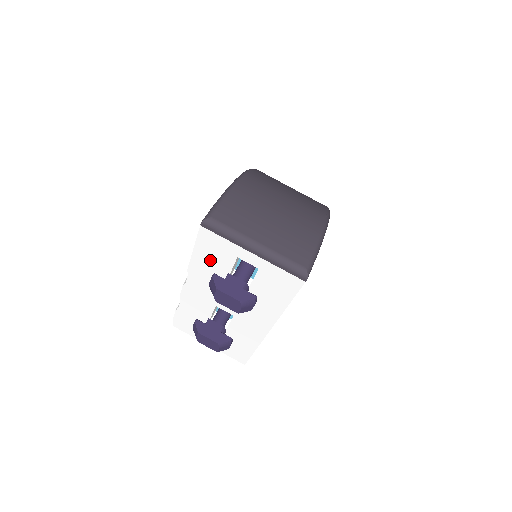
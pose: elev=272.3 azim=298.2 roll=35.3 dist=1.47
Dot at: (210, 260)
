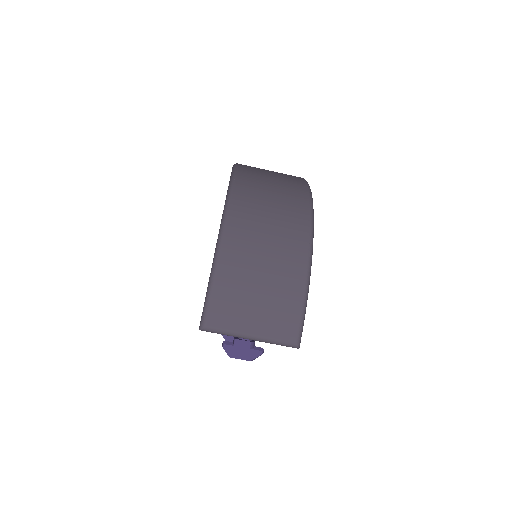
Dot at: occluded
